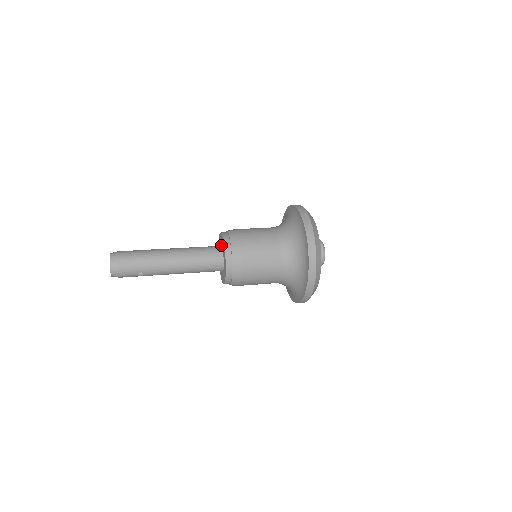
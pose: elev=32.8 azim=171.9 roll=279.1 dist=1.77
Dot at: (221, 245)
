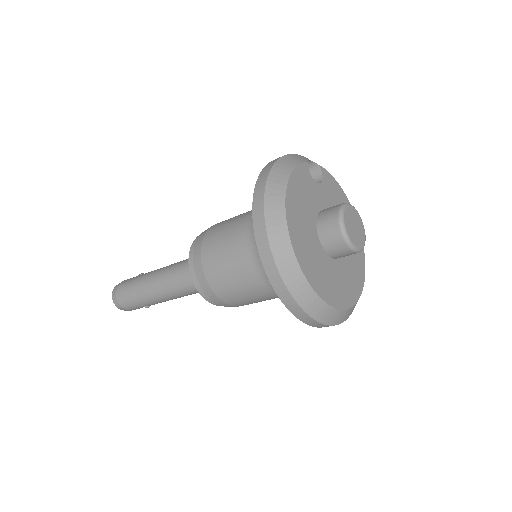
Dot at: occluded
